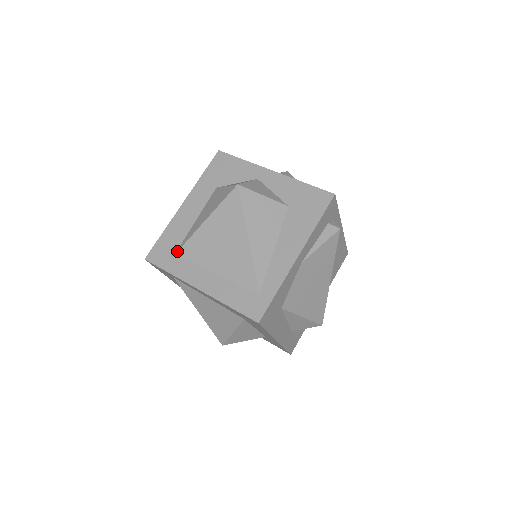
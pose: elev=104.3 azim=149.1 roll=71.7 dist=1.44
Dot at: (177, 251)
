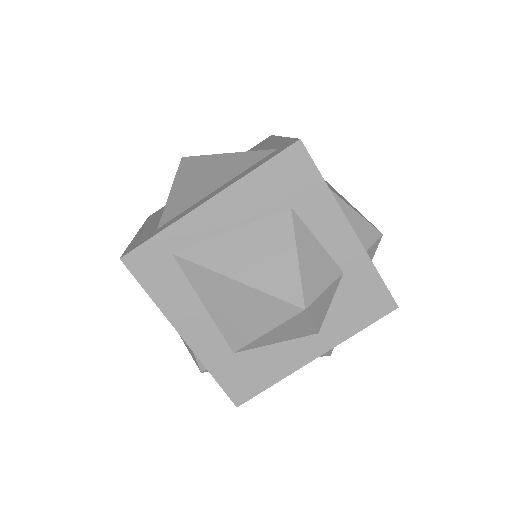
Dot at: (158, 226)
